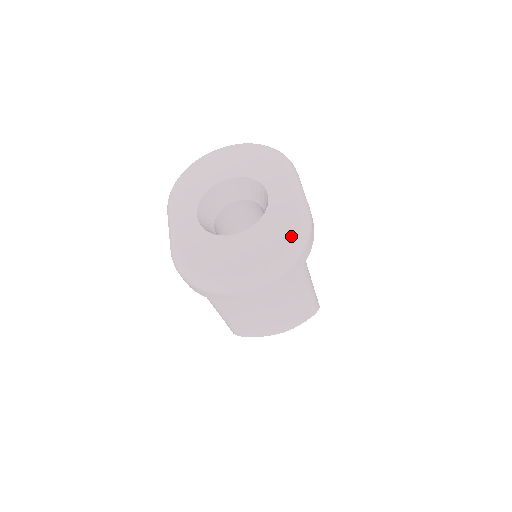
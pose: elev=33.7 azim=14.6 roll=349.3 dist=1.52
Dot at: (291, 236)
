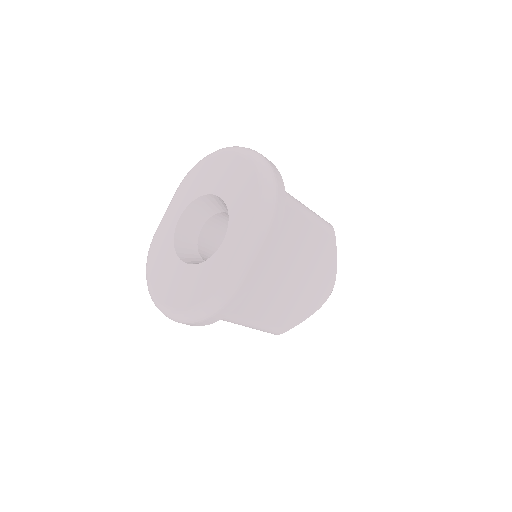
Dot at: (201, 301)
